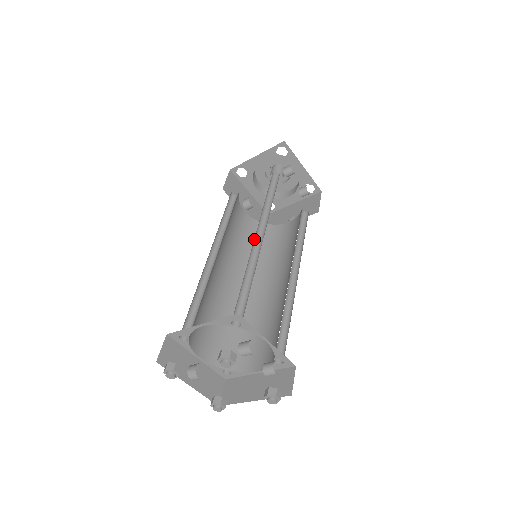
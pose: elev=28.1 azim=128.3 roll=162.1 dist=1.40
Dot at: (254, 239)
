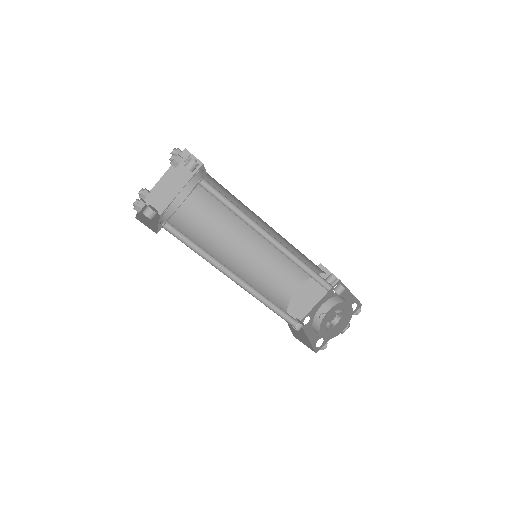
Dot at: occluded
